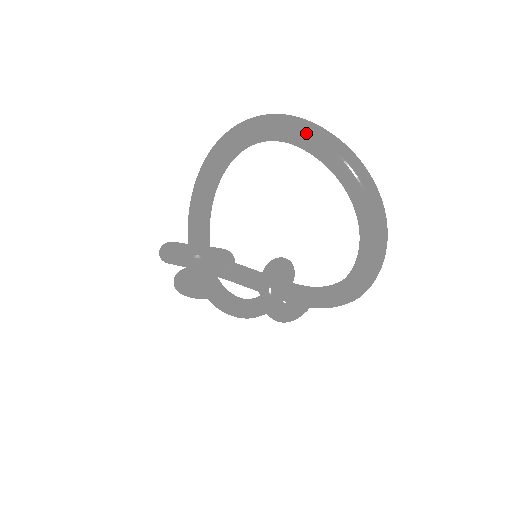
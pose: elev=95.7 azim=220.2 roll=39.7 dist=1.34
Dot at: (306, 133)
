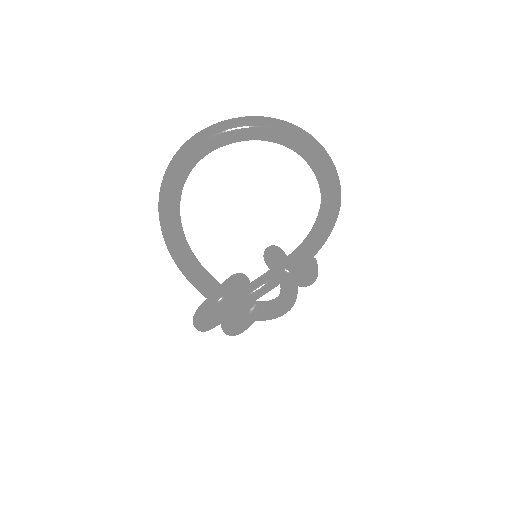
Dot at: (213, 133)
